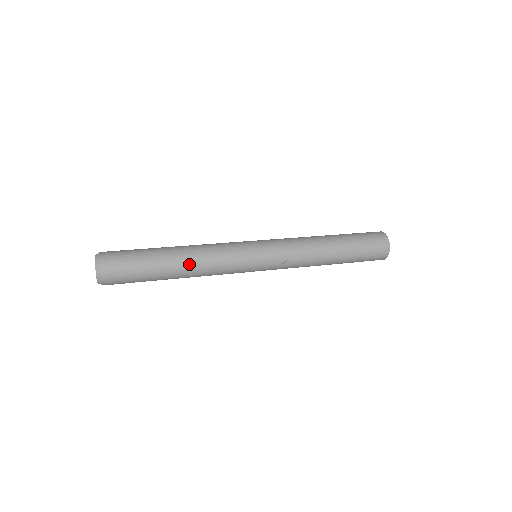
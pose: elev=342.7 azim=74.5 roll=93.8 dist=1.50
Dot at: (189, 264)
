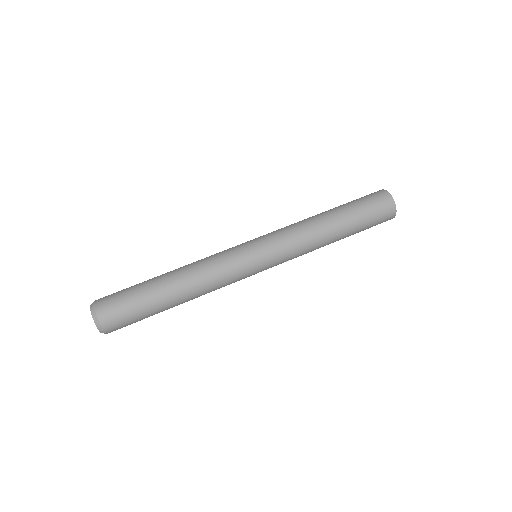
Dot at: (192, 298)
